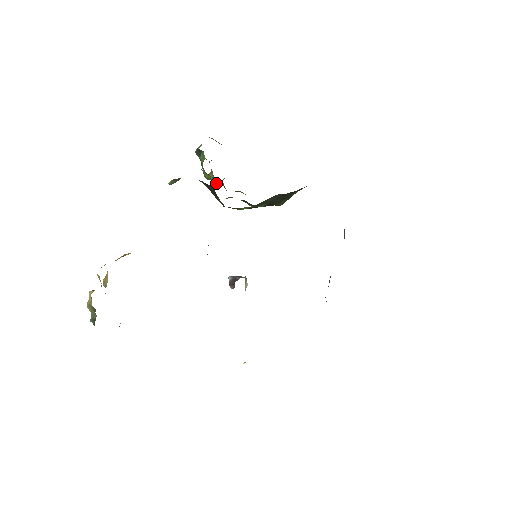
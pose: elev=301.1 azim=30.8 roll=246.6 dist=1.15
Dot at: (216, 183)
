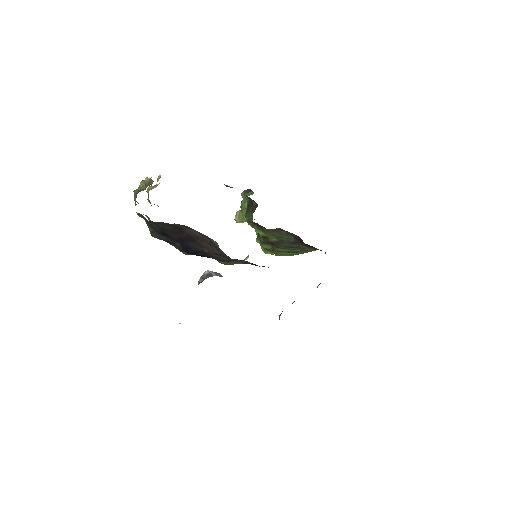
Dot at: (238, 219)
